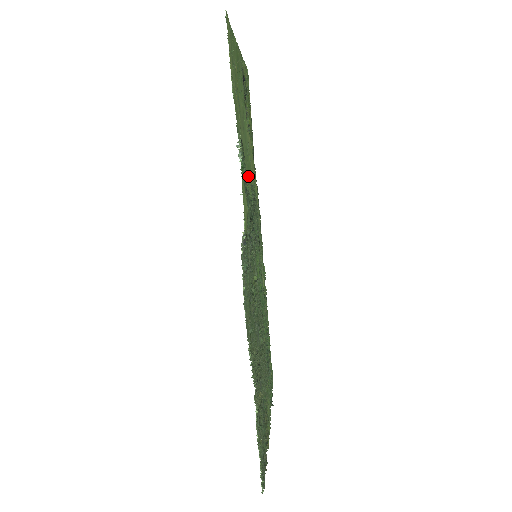
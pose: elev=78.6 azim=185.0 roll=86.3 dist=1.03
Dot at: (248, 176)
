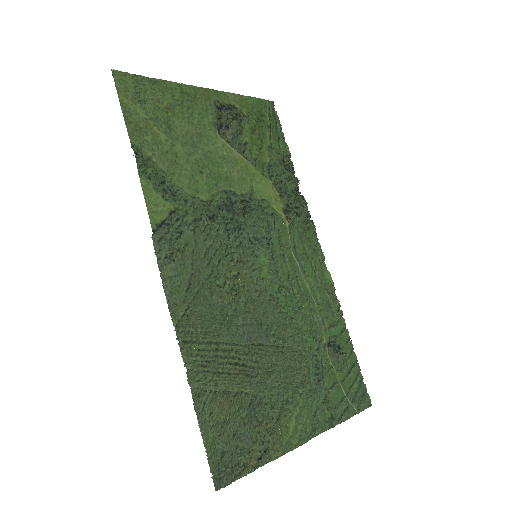
Dot at: (204, 182)
